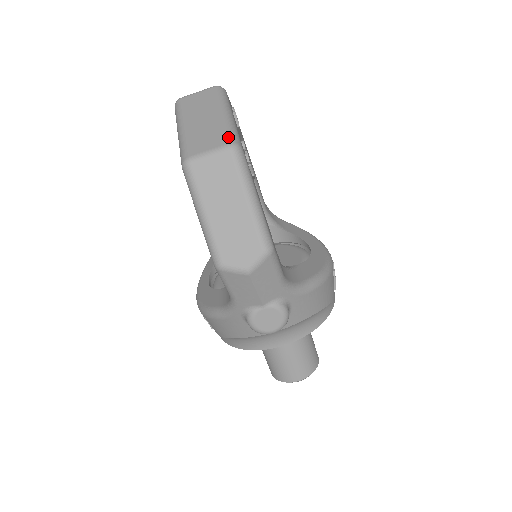
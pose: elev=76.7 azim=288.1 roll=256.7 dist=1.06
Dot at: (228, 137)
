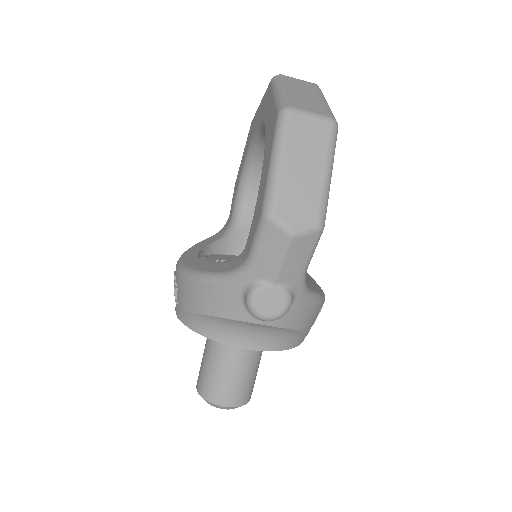
Dot at: (330, 113)
